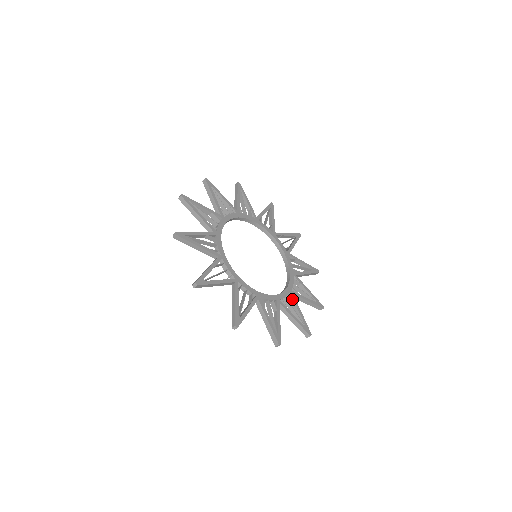
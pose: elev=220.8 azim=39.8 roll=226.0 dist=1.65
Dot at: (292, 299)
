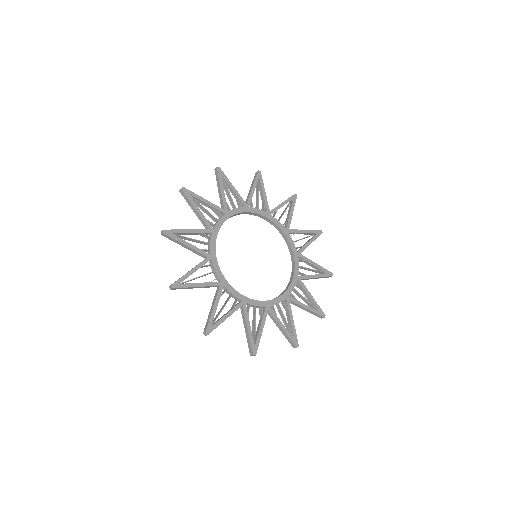
Dot at: (262, 313)
